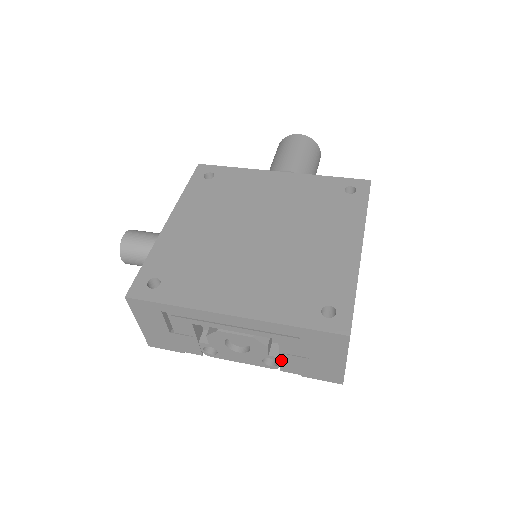
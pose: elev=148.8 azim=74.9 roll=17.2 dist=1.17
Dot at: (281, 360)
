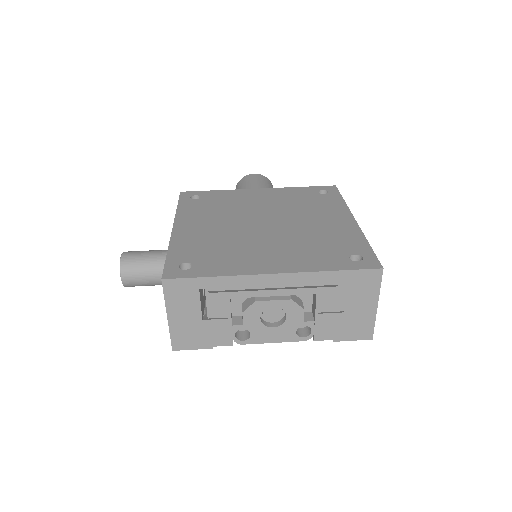
Dot at: (316, 324)
